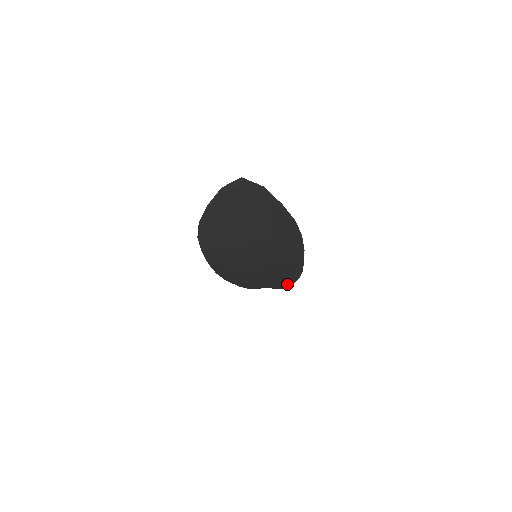
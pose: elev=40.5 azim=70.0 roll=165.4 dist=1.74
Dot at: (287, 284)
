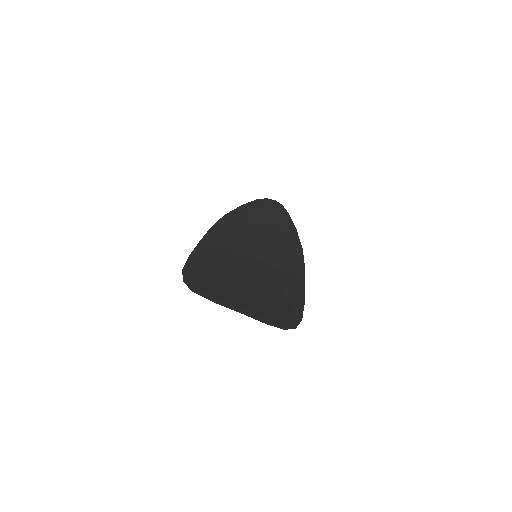
Dot at: (293, 231)
